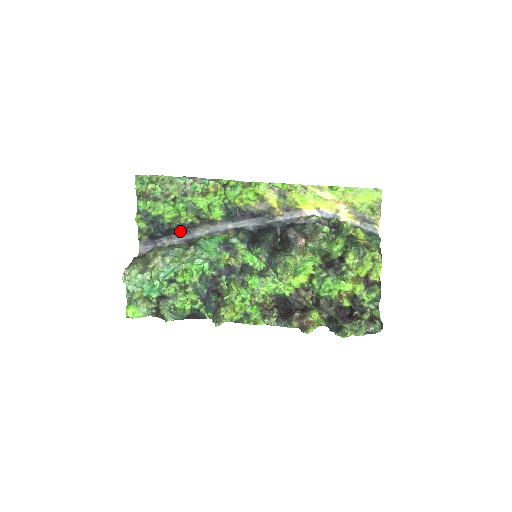
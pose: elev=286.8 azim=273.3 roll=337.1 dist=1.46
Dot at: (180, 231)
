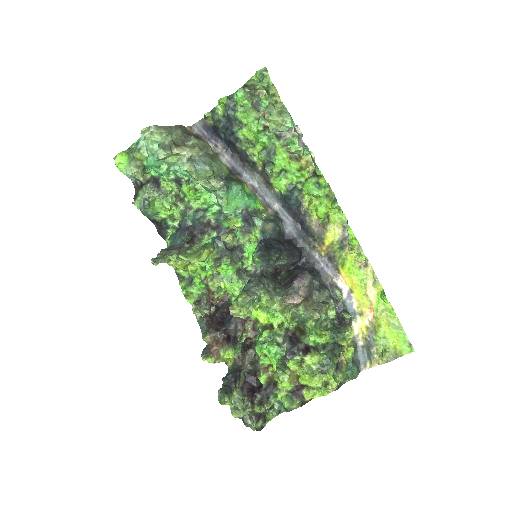
Dot at: (239, 155)
